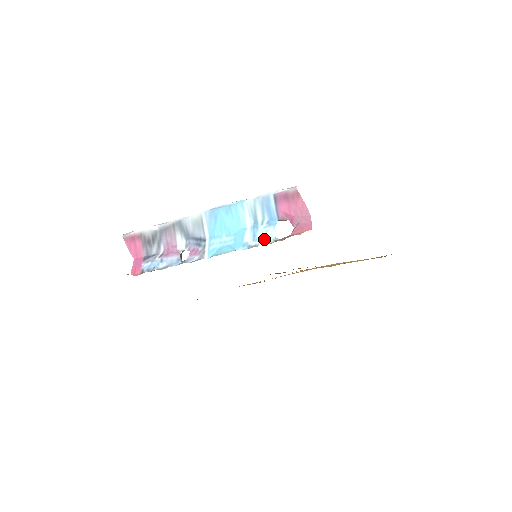
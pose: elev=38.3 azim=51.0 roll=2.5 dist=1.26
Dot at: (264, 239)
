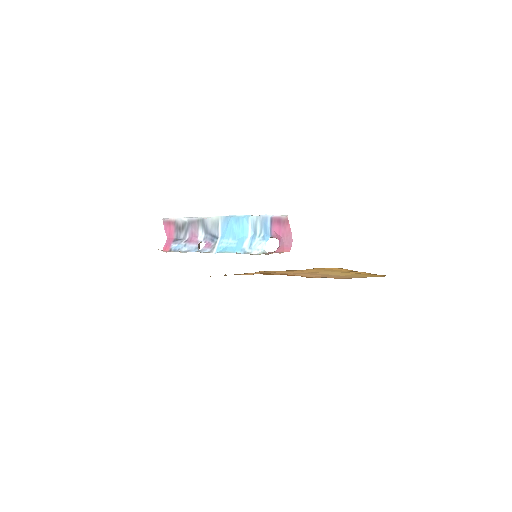
Dot at: (256, 249)
